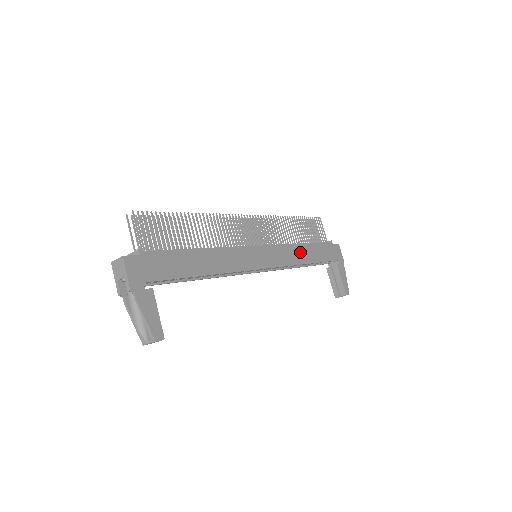
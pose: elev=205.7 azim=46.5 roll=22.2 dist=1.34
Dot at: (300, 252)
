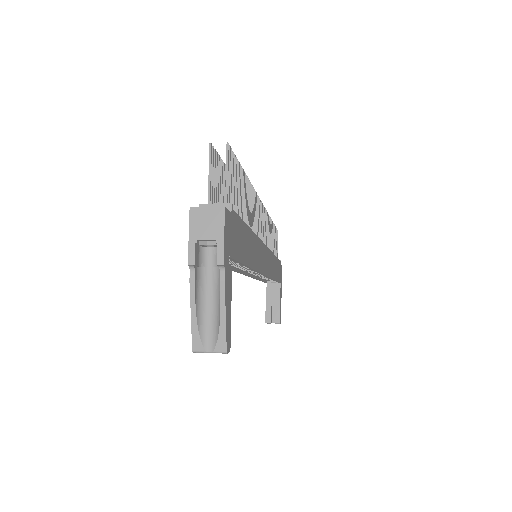
Dot at: (274, 265)
